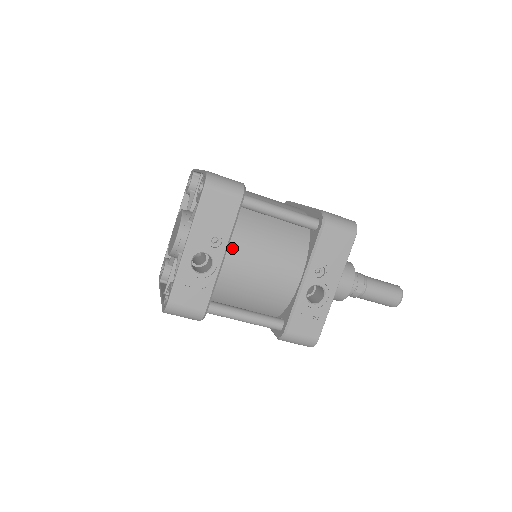
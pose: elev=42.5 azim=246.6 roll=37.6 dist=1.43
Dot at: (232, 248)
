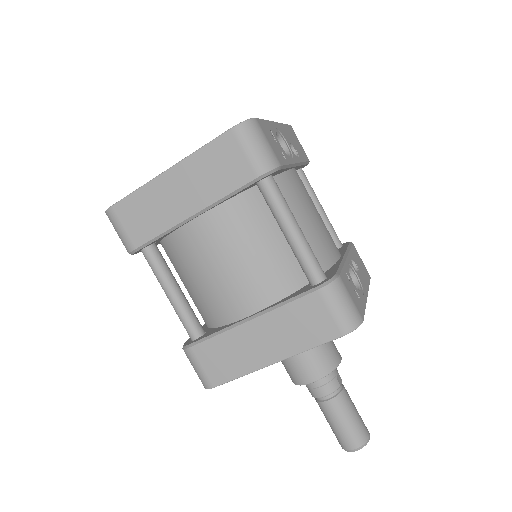
Dot at: (297, 173)
